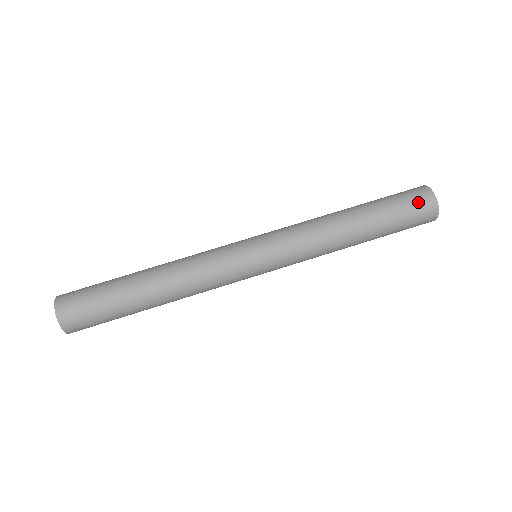
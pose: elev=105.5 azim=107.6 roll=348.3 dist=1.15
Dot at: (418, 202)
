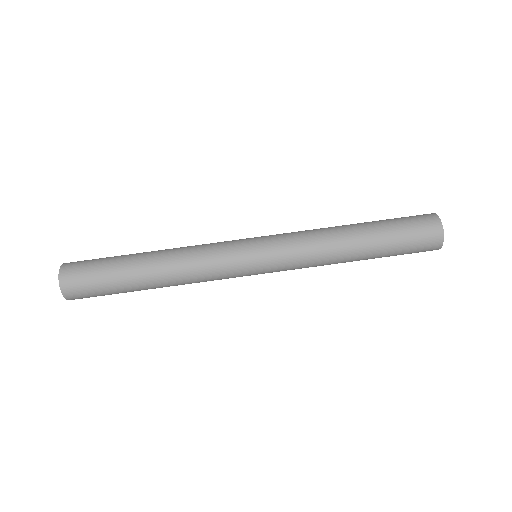
Dot at: (421, 222)
